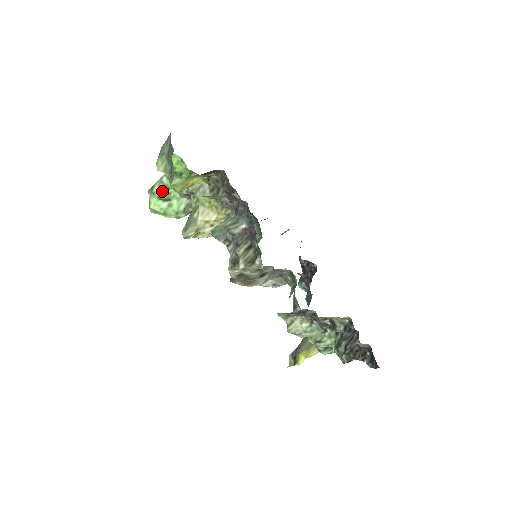
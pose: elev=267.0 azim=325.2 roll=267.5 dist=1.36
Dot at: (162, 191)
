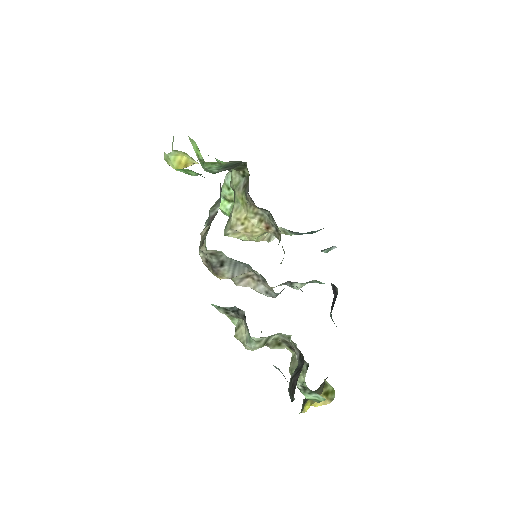
Dot at: (225, 191)
